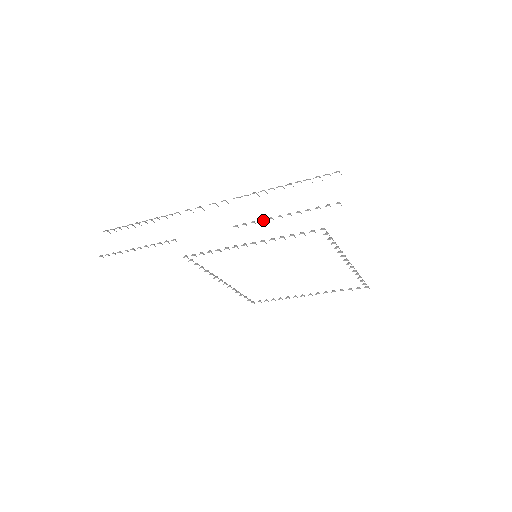
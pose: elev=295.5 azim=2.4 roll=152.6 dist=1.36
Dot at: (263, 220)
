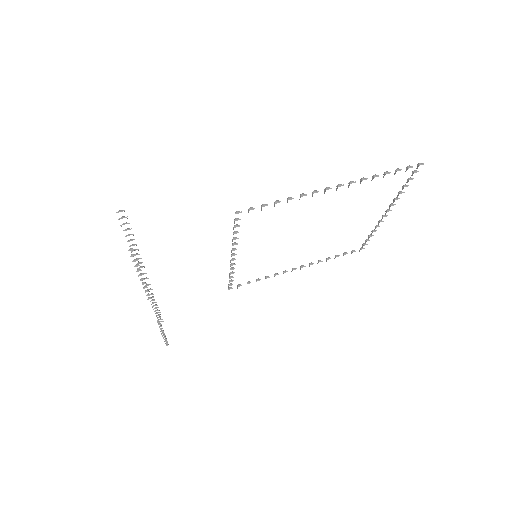
Dot at: (144, 288)
